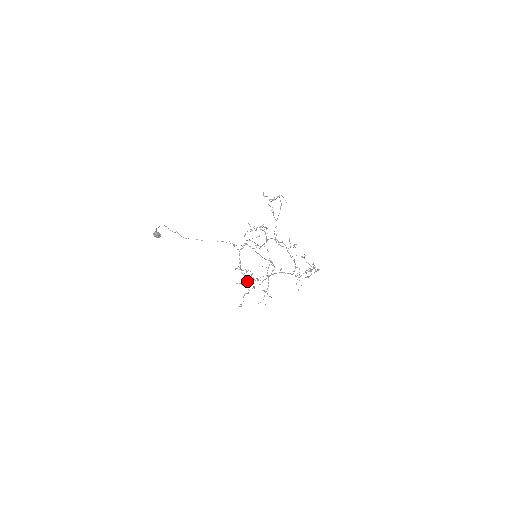
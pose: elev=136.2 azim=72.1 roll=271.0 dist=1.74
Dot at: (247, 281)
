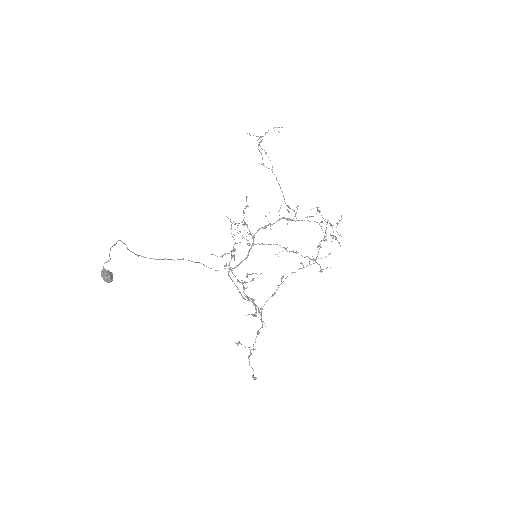
Dot at: (255, 312)
